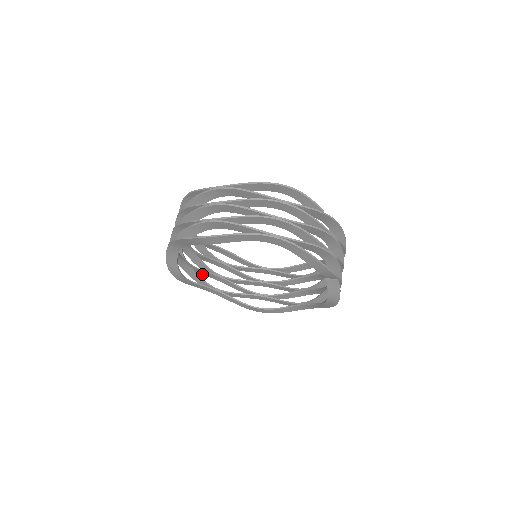
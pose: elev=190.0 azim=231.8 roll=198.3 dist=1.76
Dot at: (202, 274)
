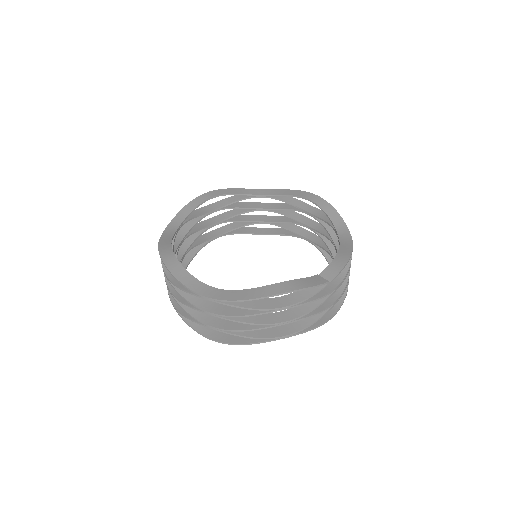
Dot at: occluded
